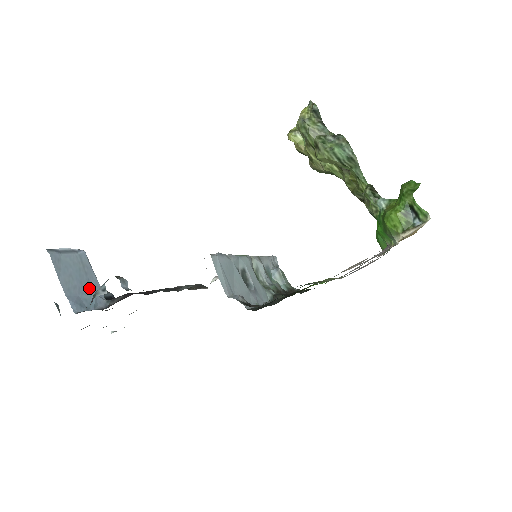
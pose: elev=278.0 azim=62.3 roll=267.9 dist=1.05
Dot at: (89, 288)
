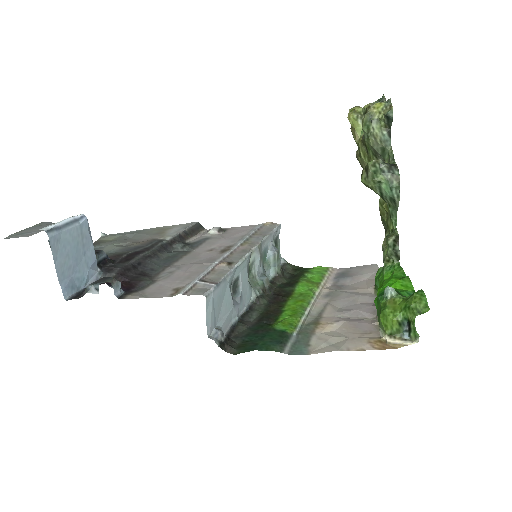
Dot at: (84, 263)
